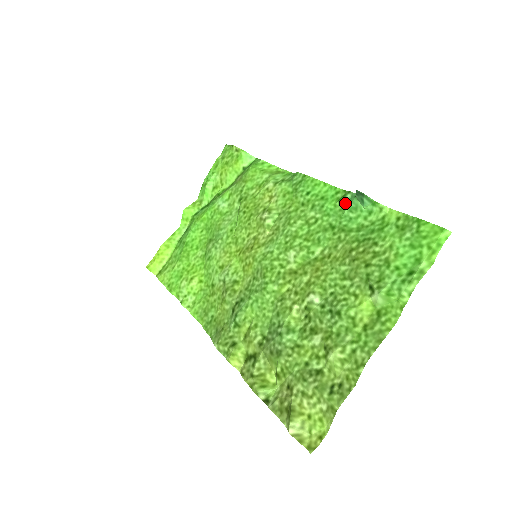
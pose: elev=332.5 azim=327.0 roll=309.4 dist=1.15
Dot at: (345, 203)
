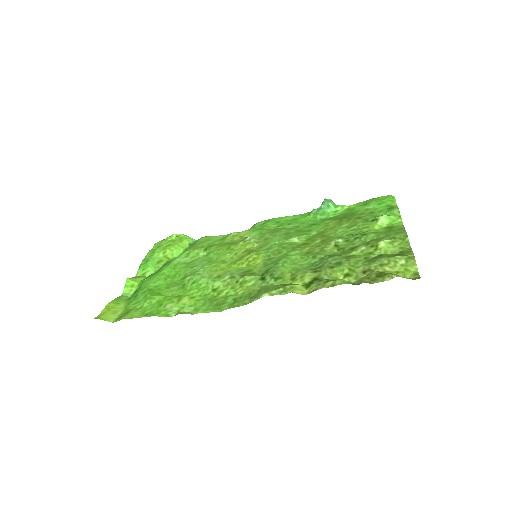
Dot at: (314, 214)
